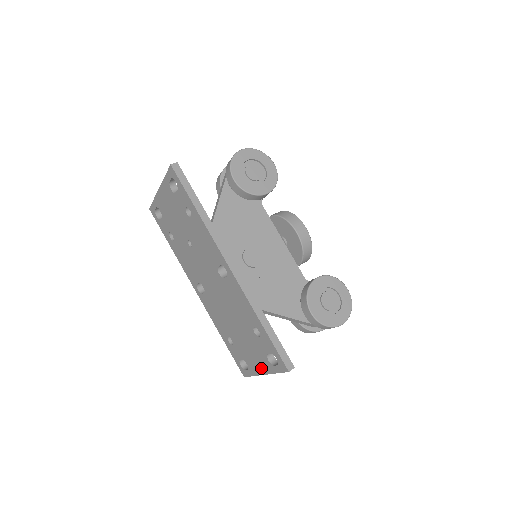
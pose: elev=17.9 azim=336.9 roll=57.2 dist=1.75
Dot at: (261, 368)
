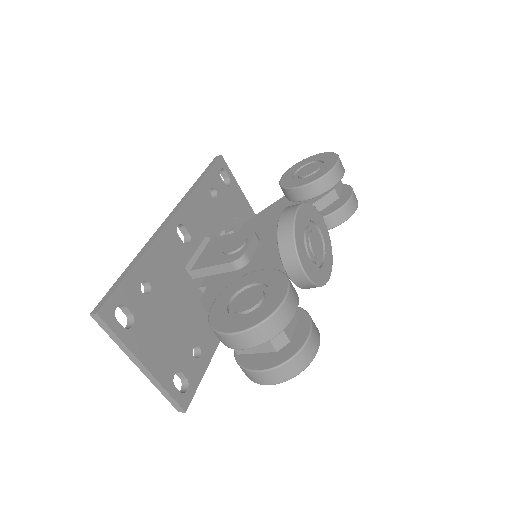
Dot at: occluded
